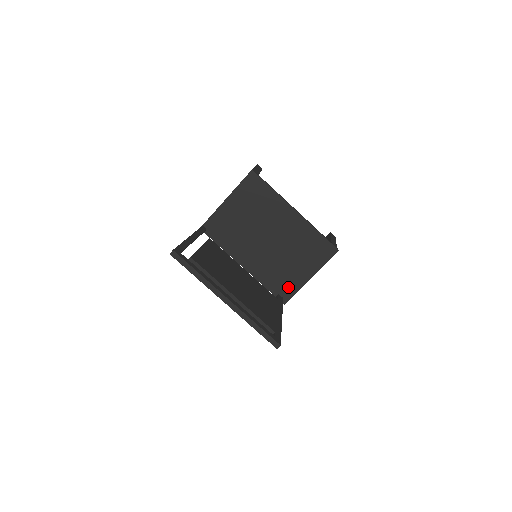
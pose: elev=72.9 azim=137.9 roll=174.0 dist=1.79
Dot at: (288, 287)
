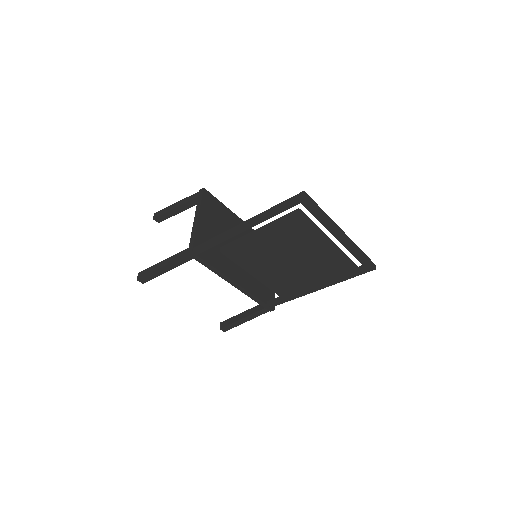
Dot at: (269, 292)
